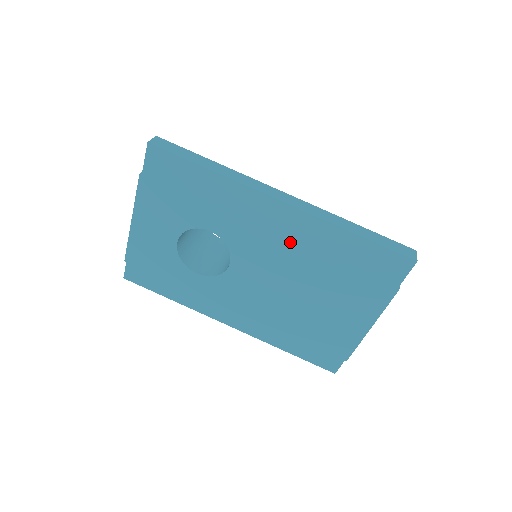
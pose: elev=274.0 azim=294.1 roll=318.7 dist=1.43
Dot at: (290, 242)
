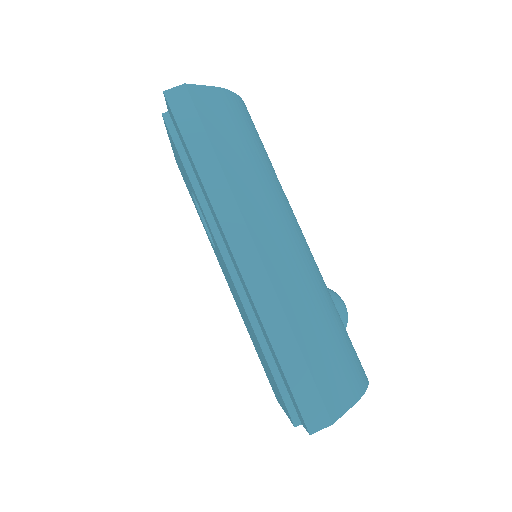
Dot at: (237, 292)
